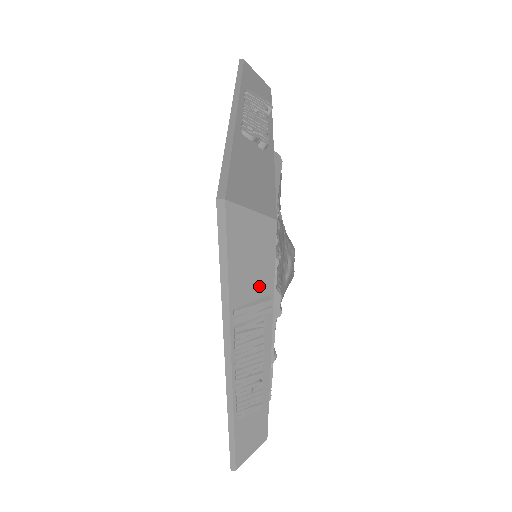
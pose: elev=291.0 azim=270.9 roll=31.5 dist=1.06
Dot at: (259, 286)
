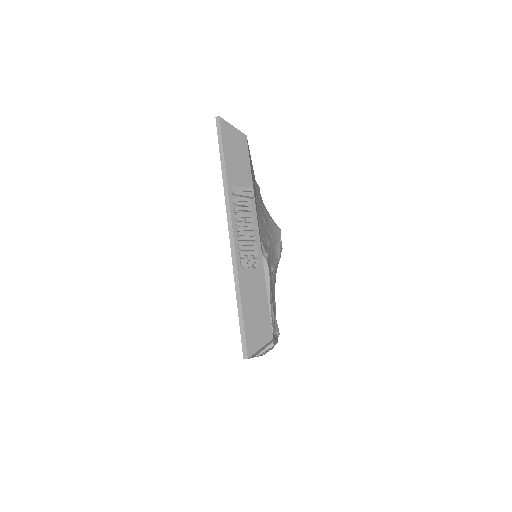
Dot at: occluded
